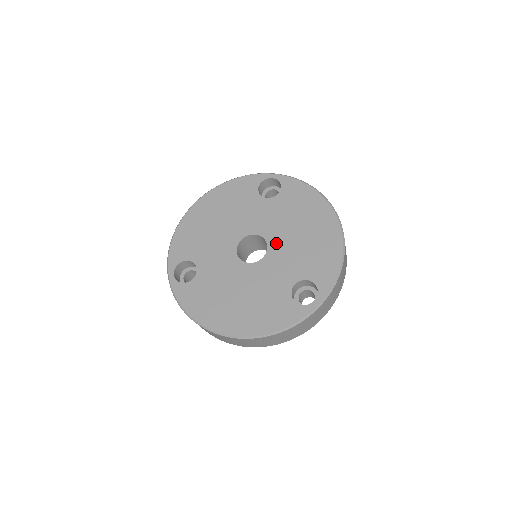
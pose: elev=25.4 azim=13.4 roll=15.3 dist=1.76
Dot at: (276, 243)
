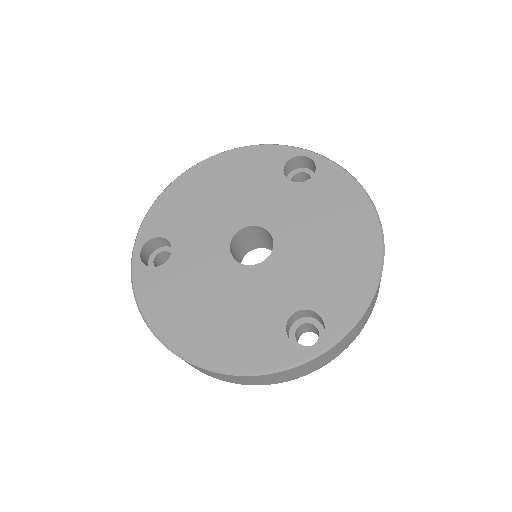
Dot at: (286, 247)
